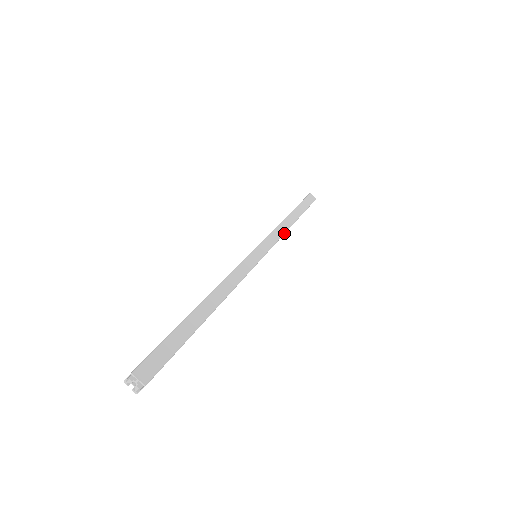
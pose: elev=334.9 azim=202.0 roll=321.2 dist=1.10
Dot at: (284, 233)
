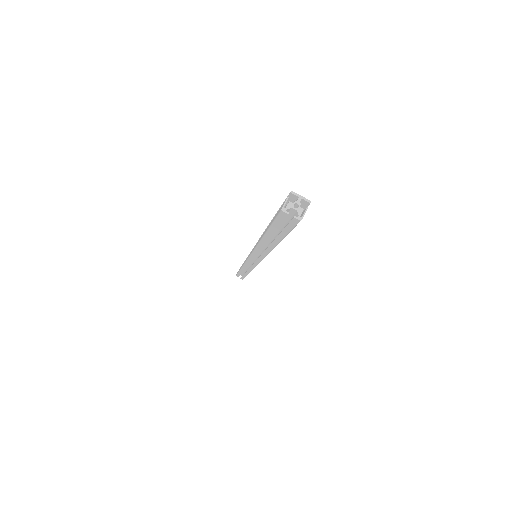
Dot at: occluded
